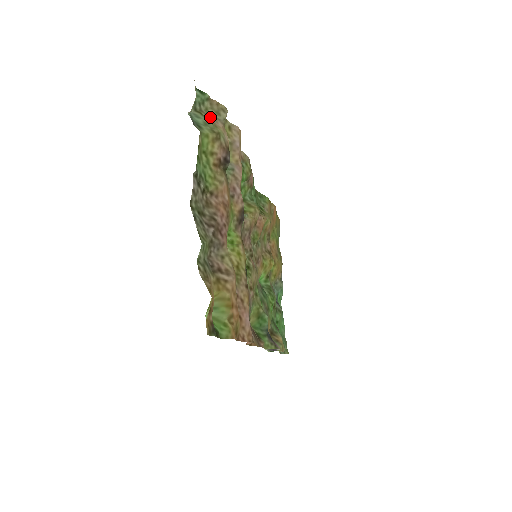
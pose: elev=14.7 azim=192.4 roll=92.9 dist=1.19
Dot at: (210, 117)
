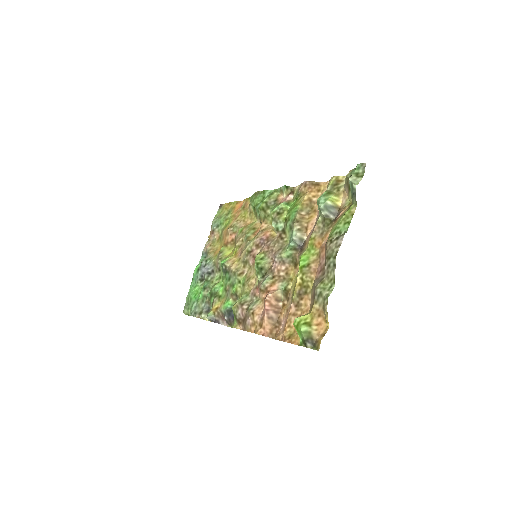
Dot at: (348, 184)
